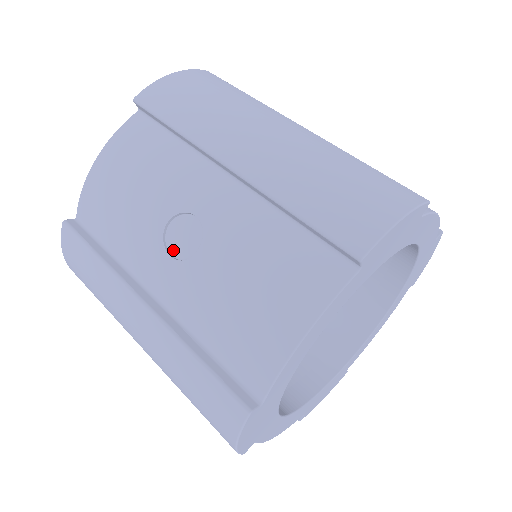
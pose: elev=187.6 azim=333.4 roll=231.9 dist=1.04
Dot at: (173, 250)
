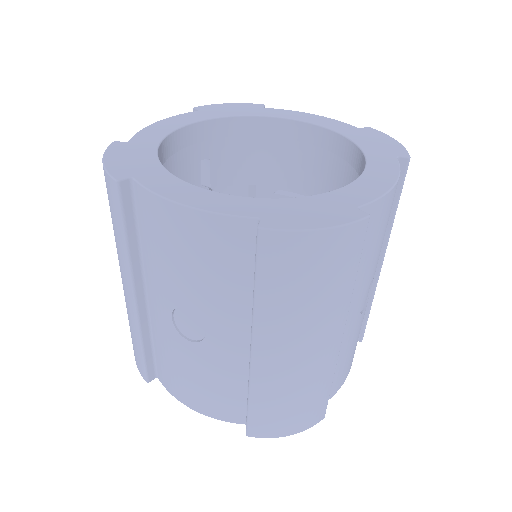
Dot at: (176, 317)
